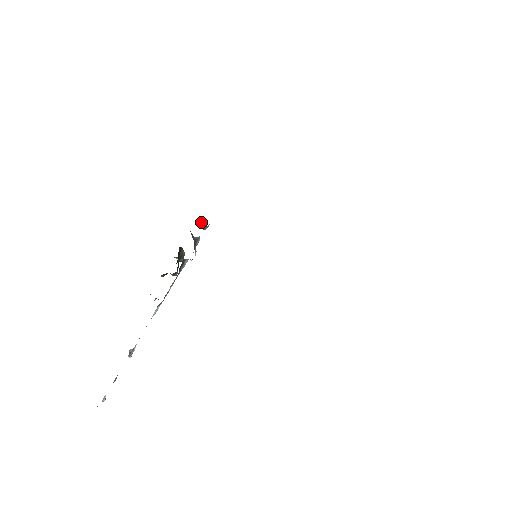
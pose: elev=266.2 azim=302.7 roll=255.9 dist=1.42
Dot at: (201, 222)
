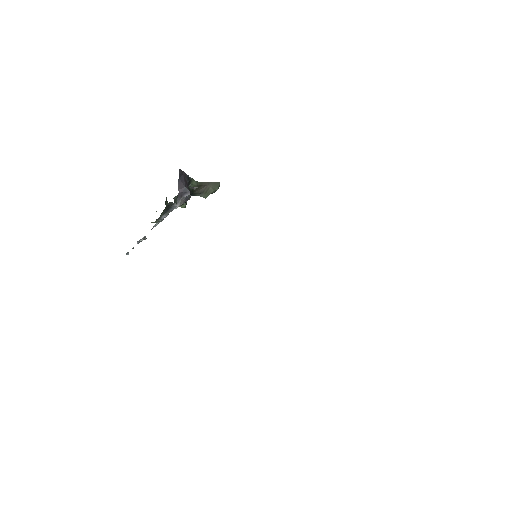
Dot at: occluded
